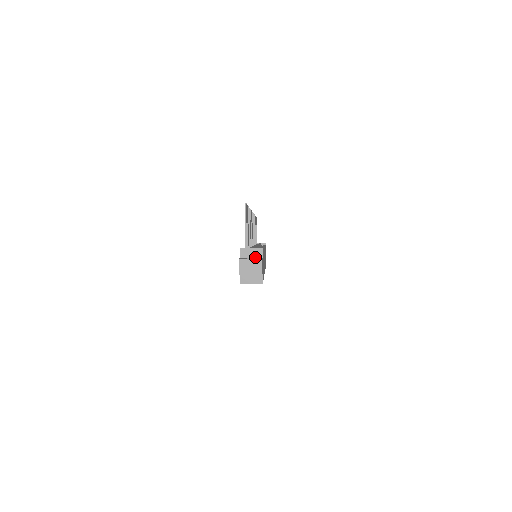
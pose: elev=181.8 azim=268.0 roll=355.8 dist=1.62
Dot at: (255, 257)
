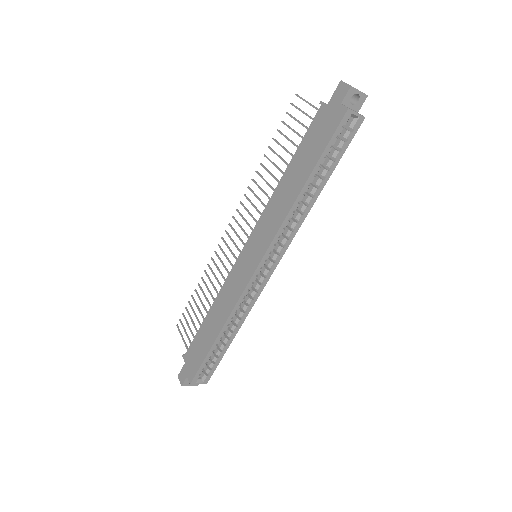
Dot at: occluded
